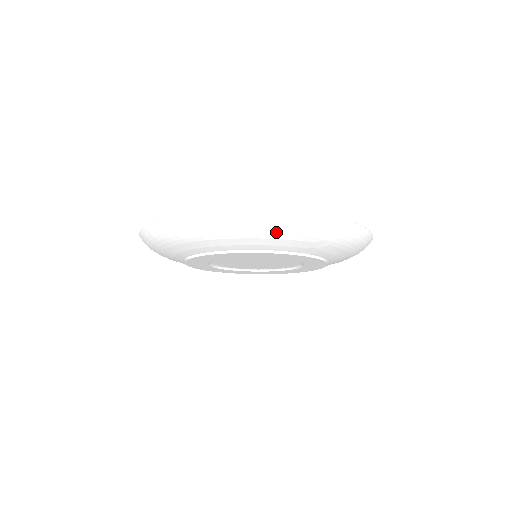
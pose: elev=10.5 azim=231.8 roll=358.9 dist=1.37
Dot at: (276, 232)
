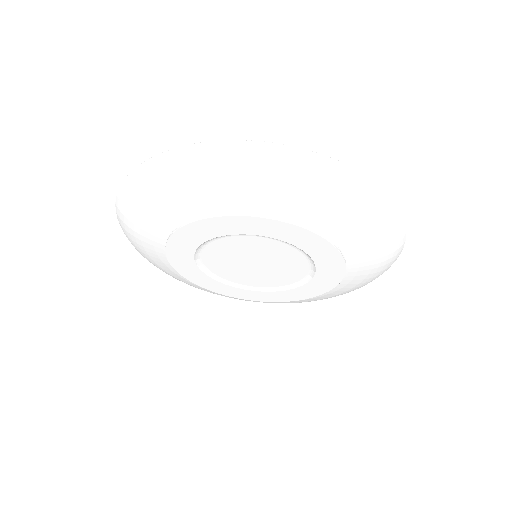
Dot at: (208, 174)
